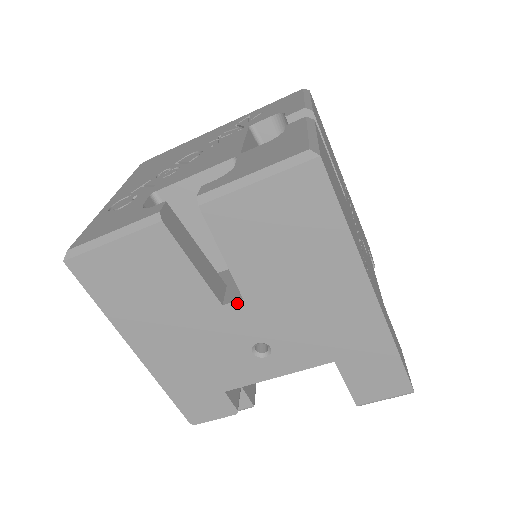
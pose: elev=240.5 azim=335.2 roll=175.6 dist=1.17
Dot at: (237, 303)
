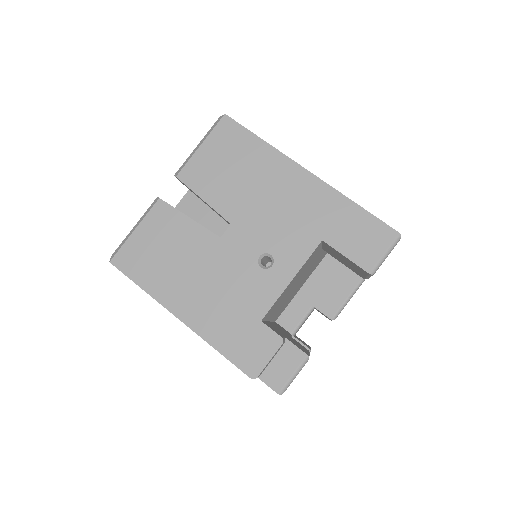
Dot at: (229, 230)
